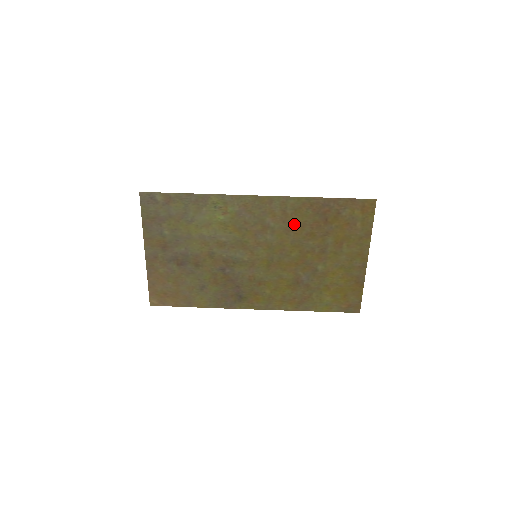
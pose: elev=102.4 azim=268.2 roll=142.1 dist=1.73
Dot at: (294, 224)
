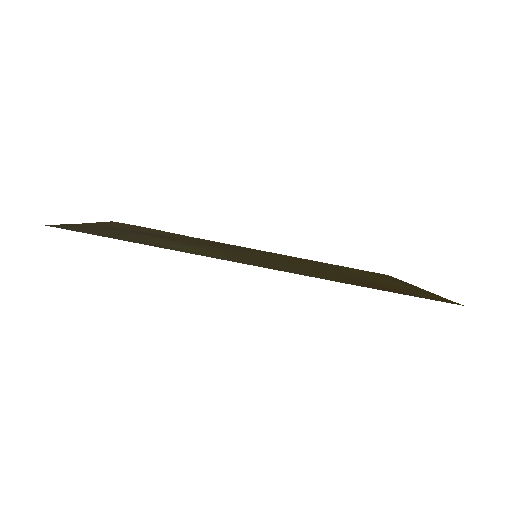
Dot at: (318, 273)
